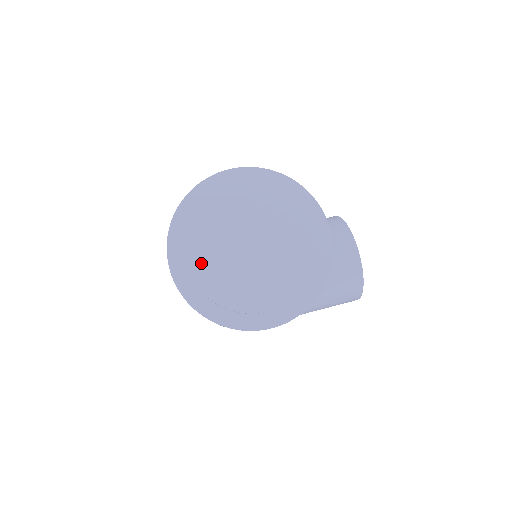
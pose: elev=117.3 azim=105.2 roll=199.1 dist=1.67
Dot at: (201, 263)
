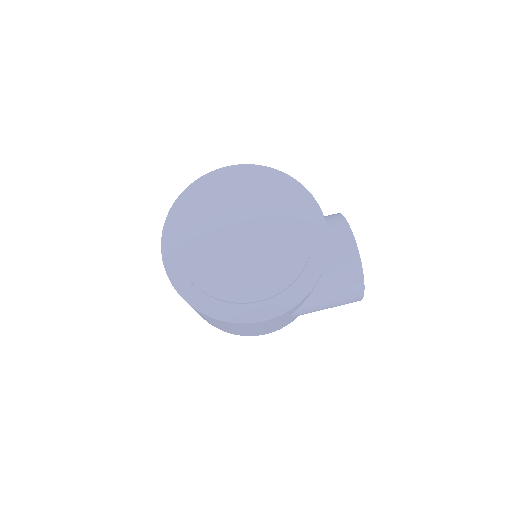
Dot at: (191, 253)
